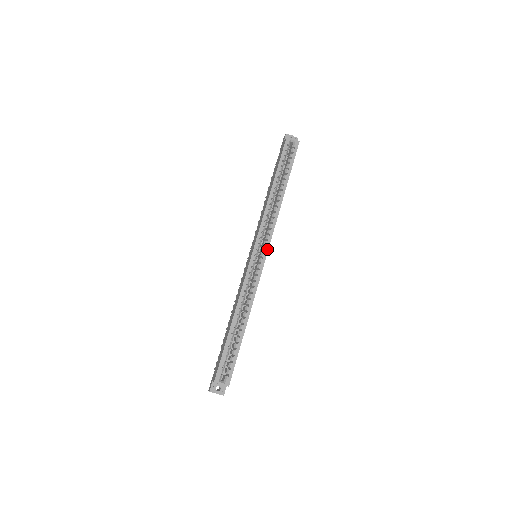
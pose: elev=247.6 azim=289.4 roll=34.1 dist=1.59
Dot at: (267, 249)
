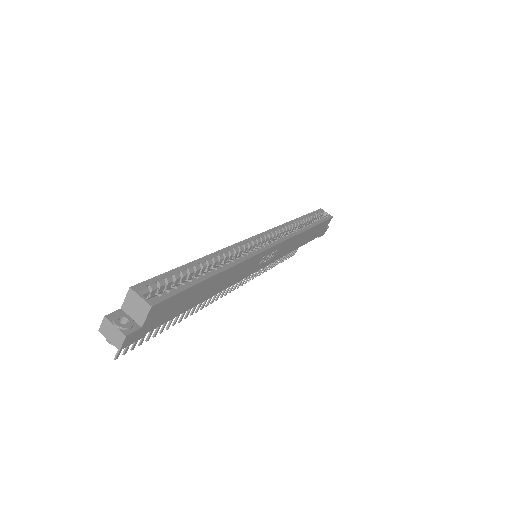
Dot at: (277, 243)
